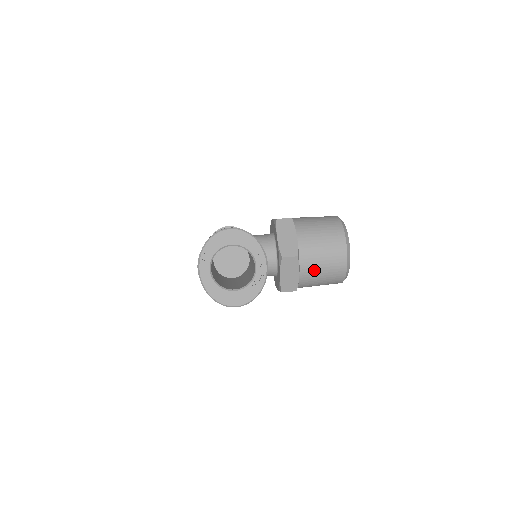
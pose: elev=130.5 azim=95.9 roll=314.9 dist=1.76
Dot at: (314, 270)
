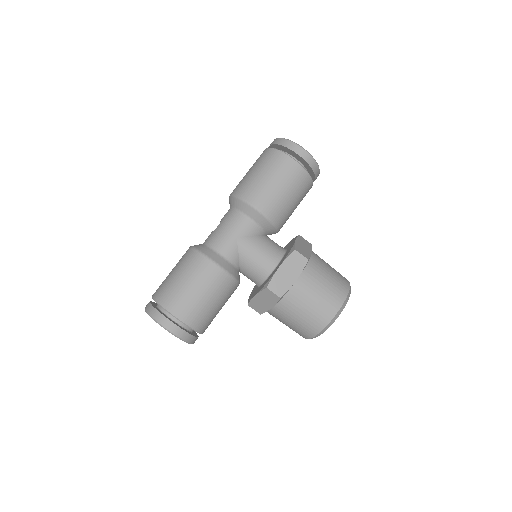
Dot at: occluded
